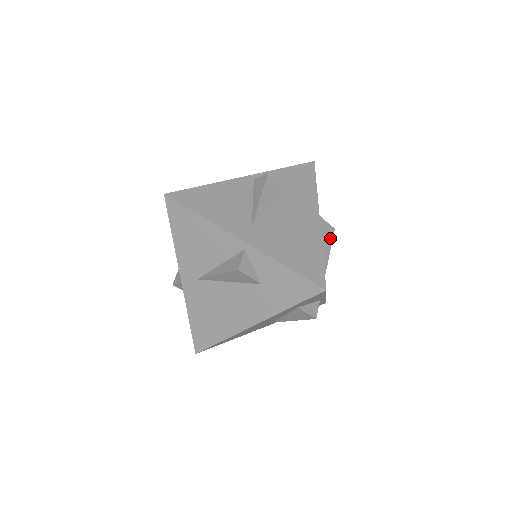
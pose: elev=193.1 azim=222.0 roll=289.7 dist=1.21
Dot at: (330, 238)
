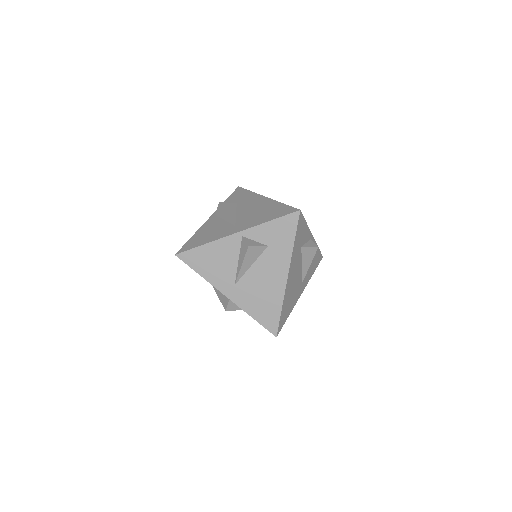
Dot at: (312, 256)
